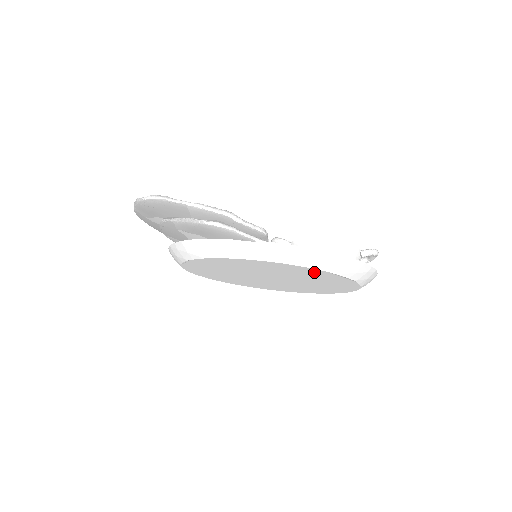
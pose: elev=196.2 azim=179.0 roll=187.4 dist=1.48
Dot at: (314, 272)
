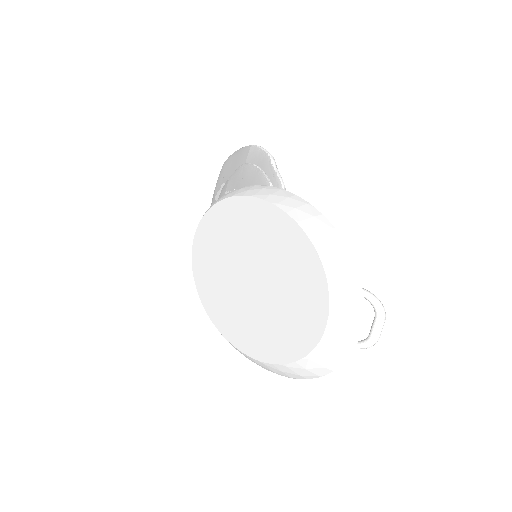
Dot at: (292, 238)
